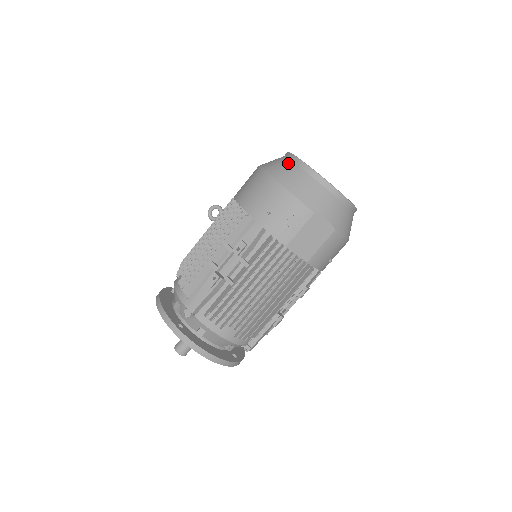
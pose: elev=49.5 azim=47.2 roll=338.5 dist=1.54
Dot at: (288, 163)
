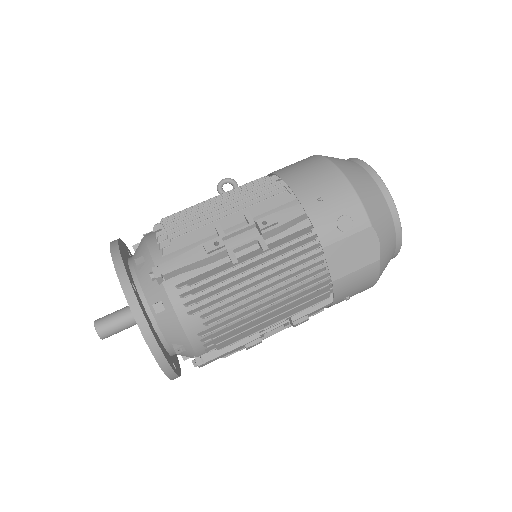
Dot at: (355, 164)
